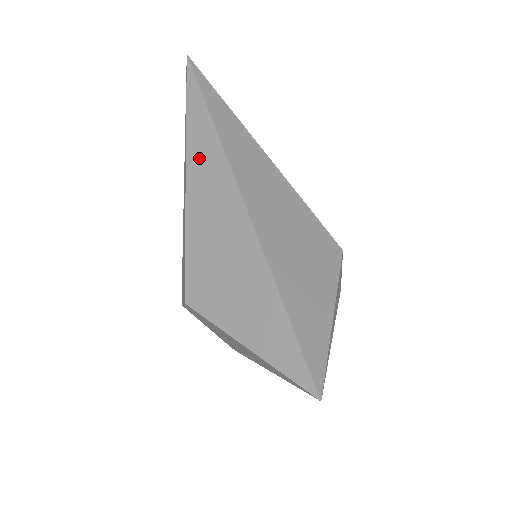
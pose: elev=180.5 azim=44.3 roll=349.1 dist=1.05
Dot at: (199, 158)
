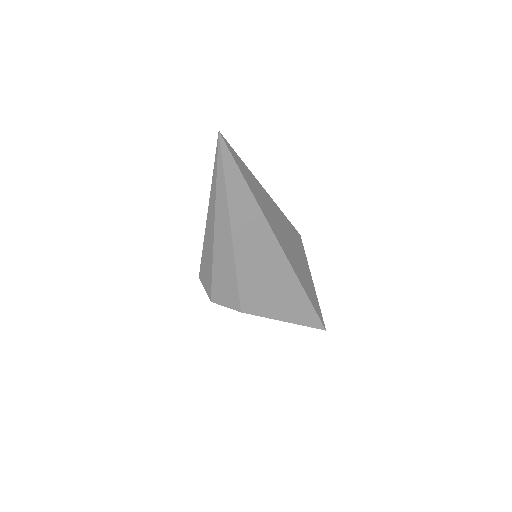
Dot at: (243, 223)
